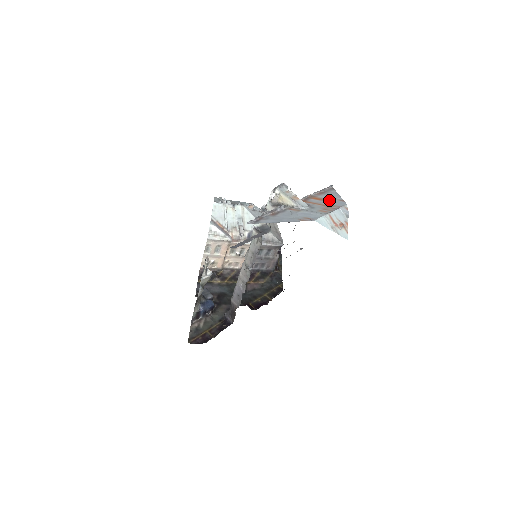
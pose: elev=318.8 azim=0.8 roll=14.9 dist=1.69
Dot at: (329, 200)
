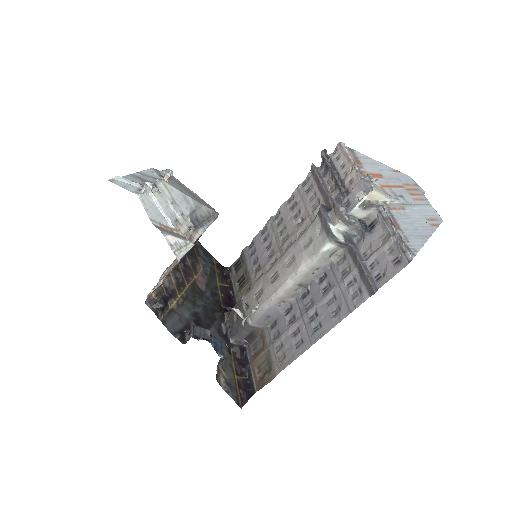
Dot at: (387, 174)
